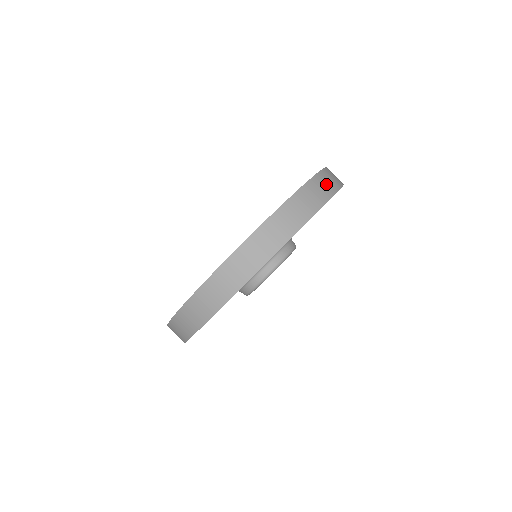
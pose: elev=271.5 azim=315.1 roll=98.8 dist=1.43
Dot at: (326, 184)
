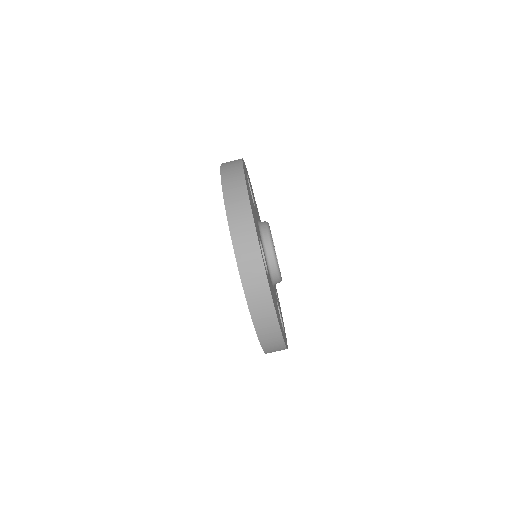
Dot at: (234, 186)
